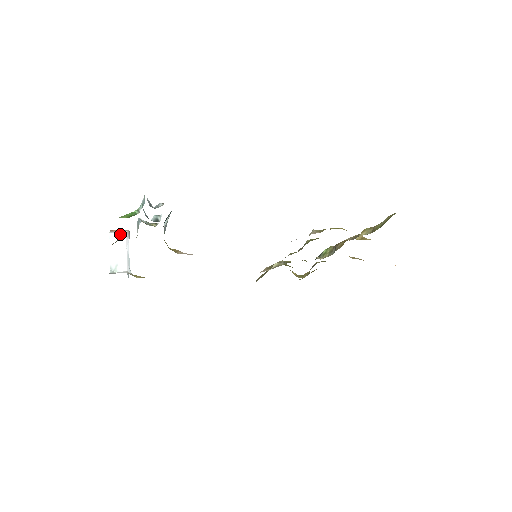
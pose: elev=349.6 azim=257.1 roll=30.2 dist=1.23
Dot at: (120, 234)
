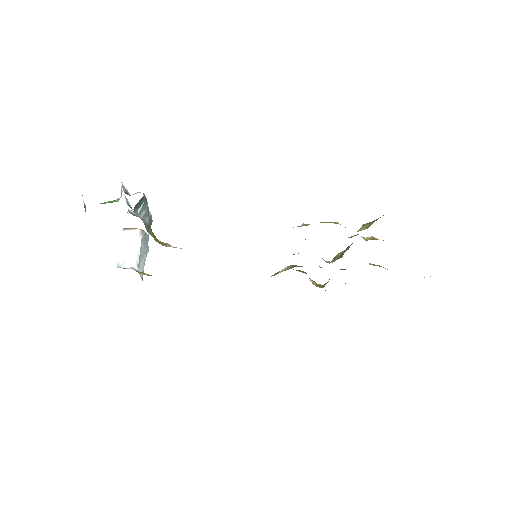
Dot at: (132, 232)
